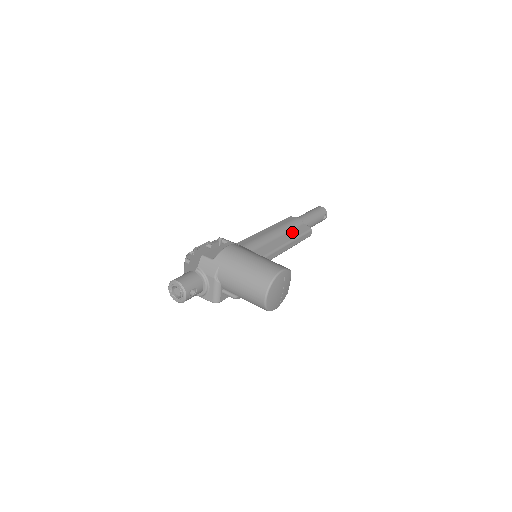
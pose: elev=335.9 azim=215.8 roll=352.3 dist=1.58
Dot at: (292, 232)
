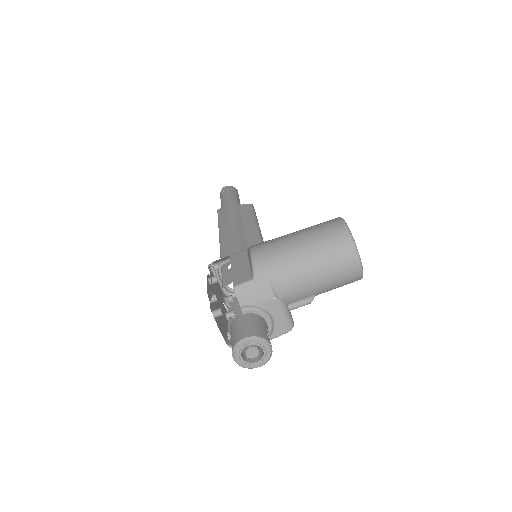
Dot at: (244, 217)
